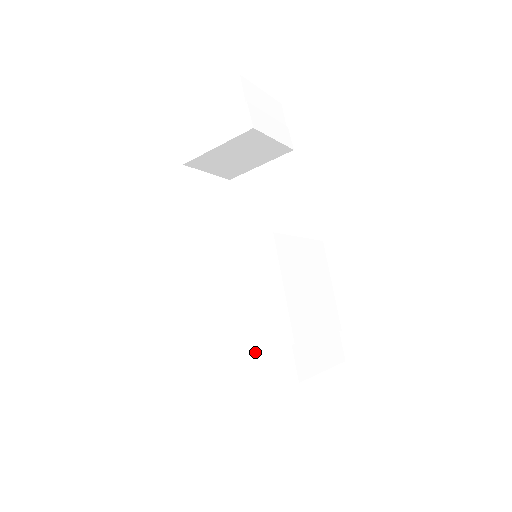
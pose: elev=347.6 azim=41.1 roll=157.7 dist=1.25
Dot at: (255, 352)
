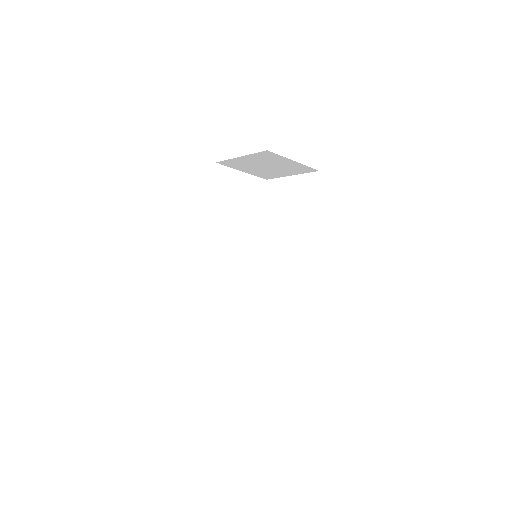
Dot at: (216, 336)
